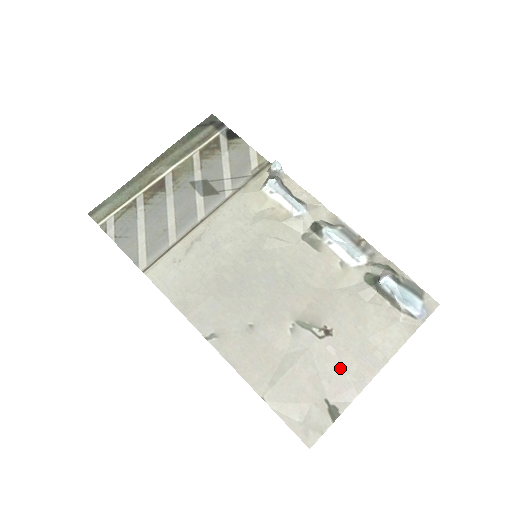
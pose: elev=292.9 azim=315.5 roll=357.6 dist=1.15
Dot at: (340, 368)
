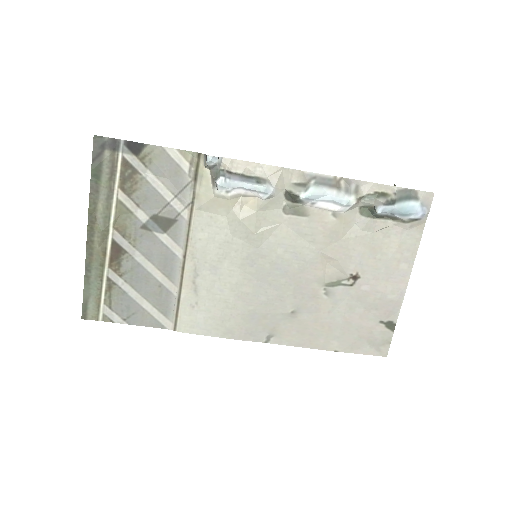
Dot at: (379, 296)
